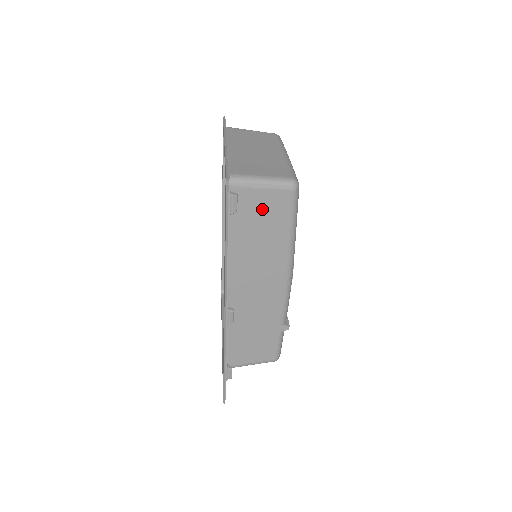
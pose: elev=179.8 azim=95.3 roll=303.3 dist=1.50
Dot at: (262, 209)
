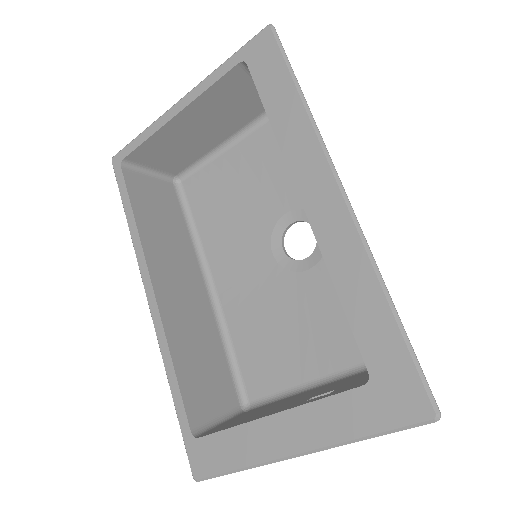
Dot at: occluded
